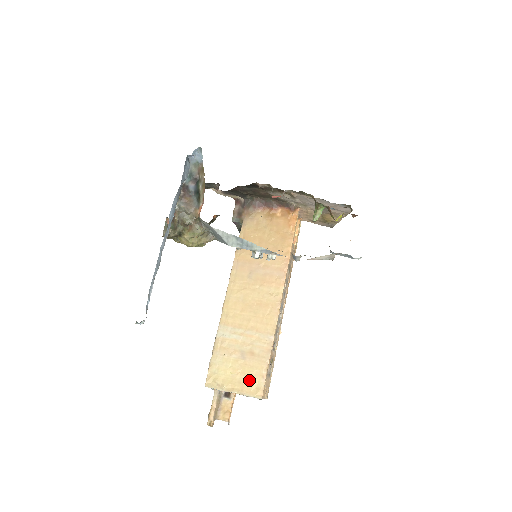
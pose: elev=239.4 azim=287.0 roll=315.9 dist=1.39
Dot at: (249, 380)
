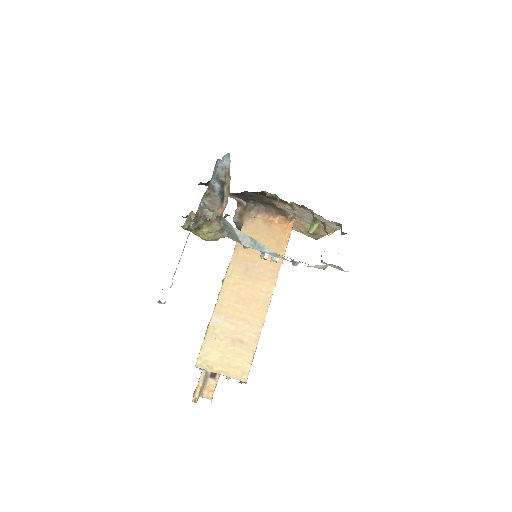
Dot at: (236, 365)
